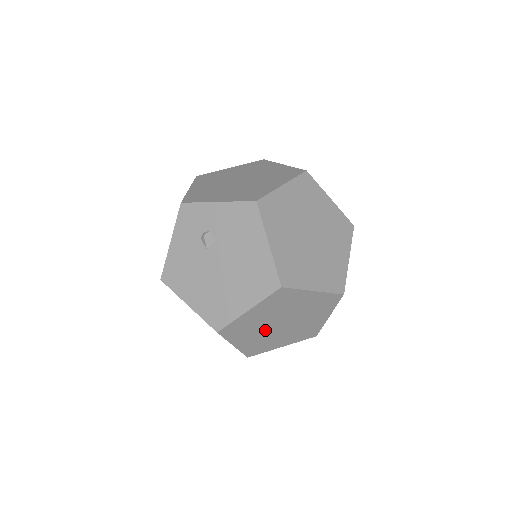
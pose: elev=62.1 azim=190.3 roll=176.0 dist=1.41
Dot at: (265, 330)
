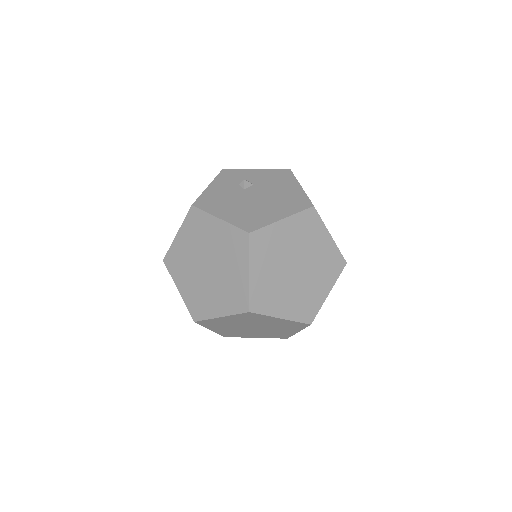
Dot at: (281, 268)
